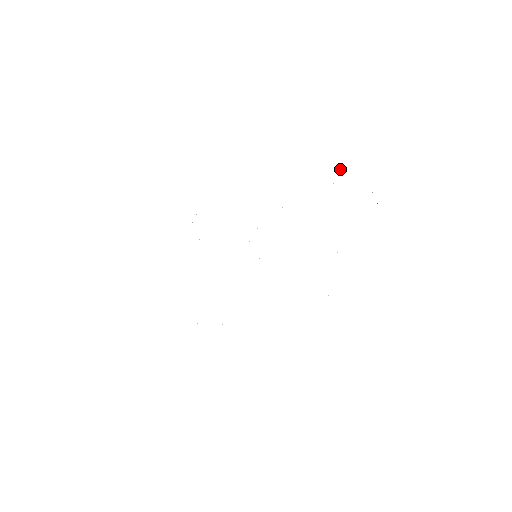
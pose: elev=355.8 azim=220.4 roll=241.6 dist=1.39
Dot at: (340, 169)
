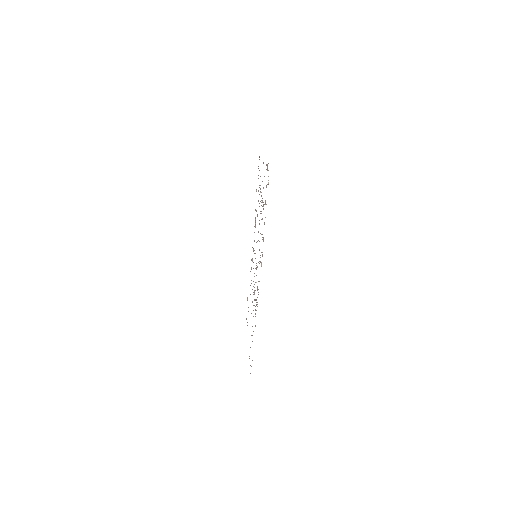
Dot at: occluded
